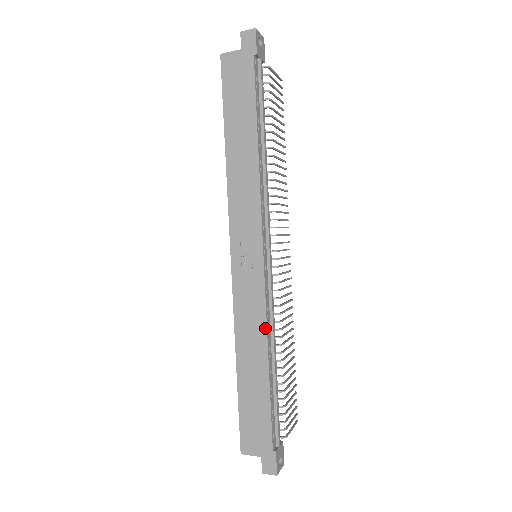
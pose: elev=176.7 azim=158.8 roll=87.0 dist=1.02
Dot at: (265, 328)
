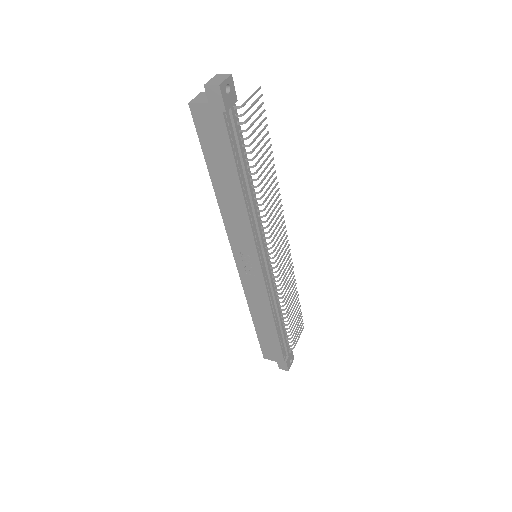
Dot at: (269, 306)
